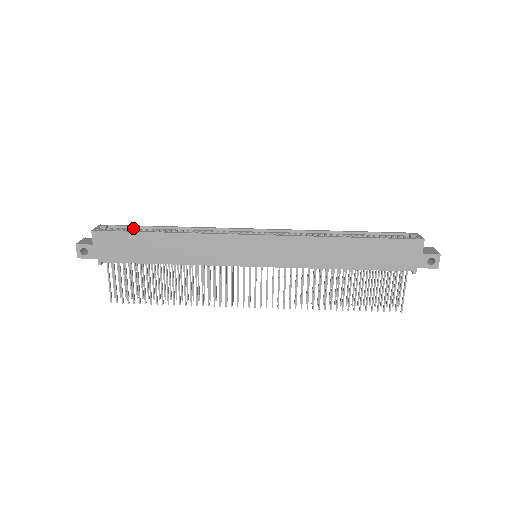
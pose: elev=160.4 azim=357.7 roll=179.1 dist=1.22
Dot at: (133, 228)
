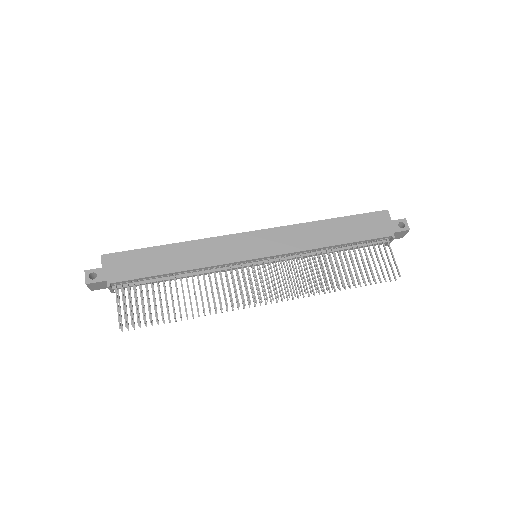
Dot at: occluded
